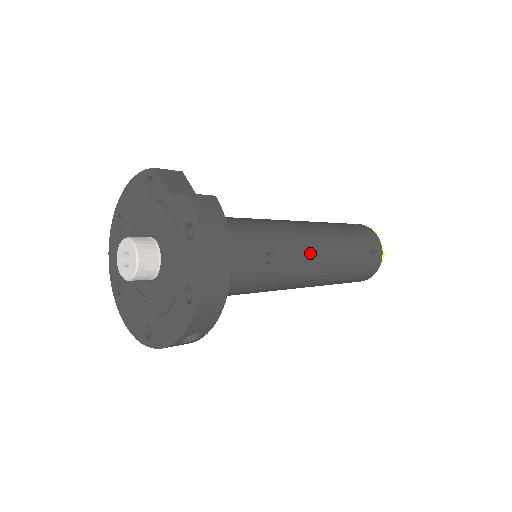
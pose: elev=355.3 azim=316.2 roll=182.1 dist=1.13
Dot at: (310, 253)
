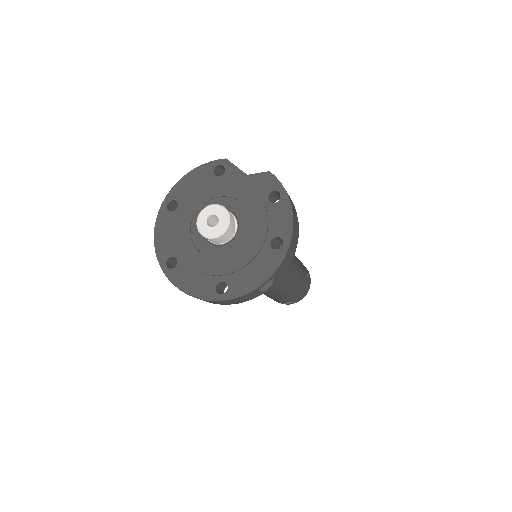
Dot at: occluded
